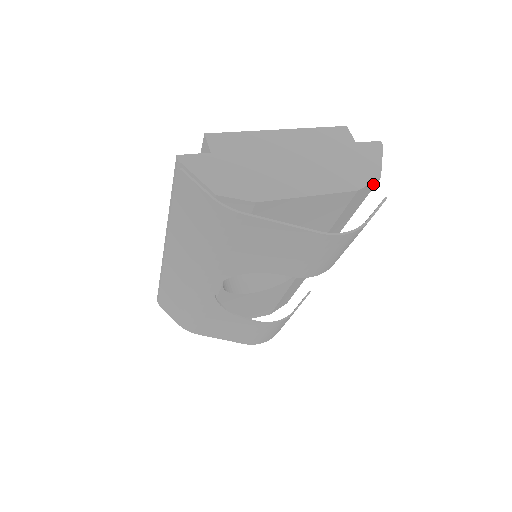
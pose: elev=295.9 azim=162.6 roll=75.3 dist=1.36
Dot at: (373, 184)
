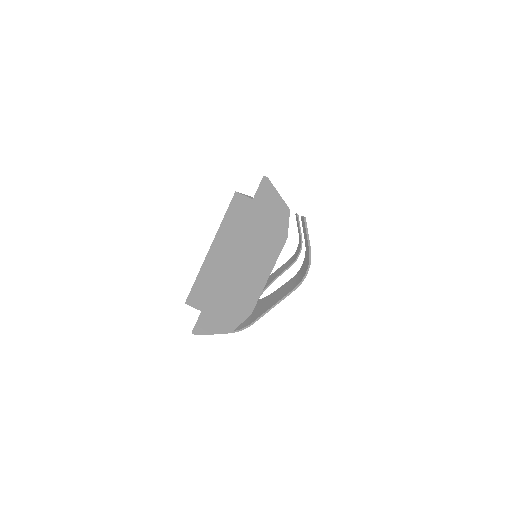
Dot at: (289, 215)
